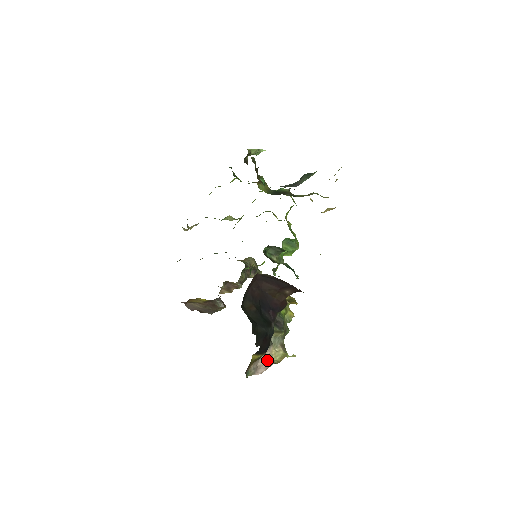
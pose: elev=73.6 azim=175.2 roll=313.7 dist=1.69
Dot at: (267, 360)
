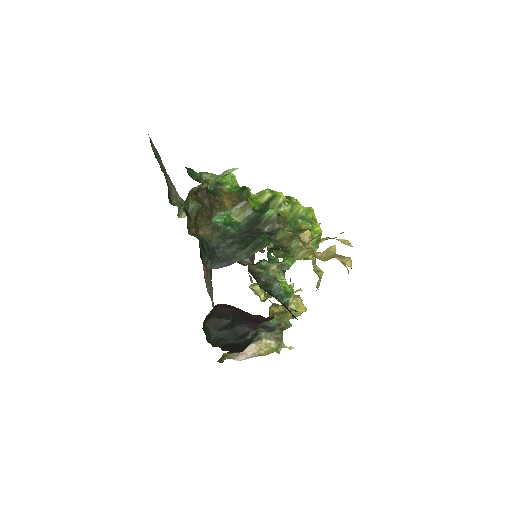
Dot at: (253, 349)
